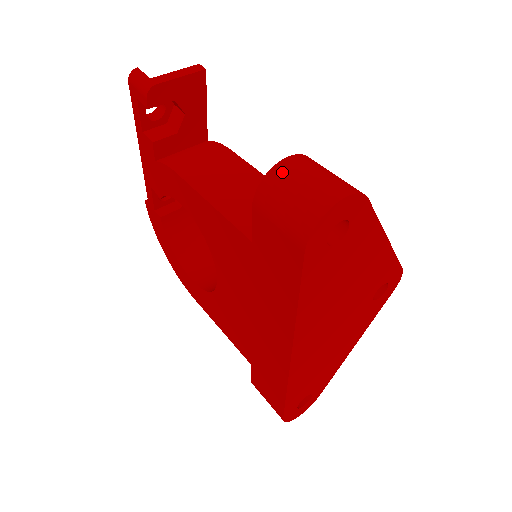
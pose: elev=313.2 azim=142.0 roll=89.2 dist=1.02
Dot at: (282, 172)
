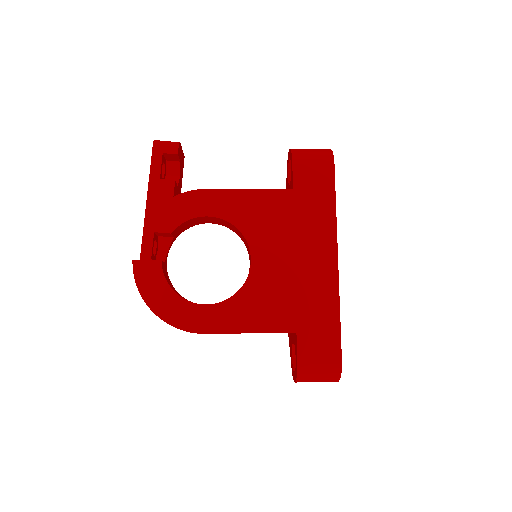
Dot at: (297, 149)
